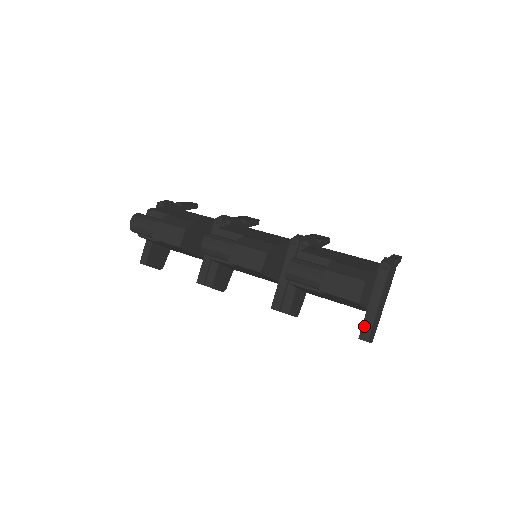
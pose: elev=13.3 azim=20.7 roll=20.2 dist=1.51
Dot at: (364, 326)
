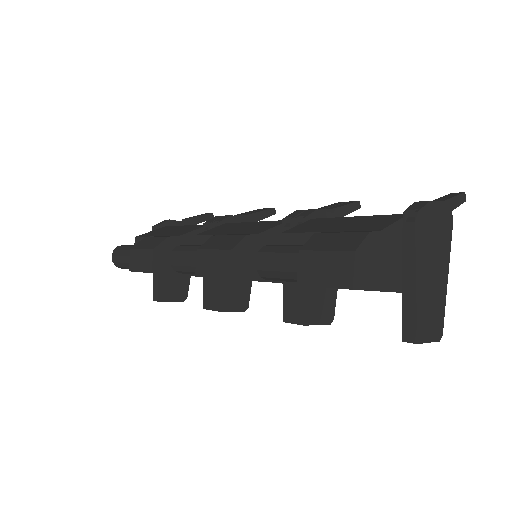
Dot at: (405, 320)
